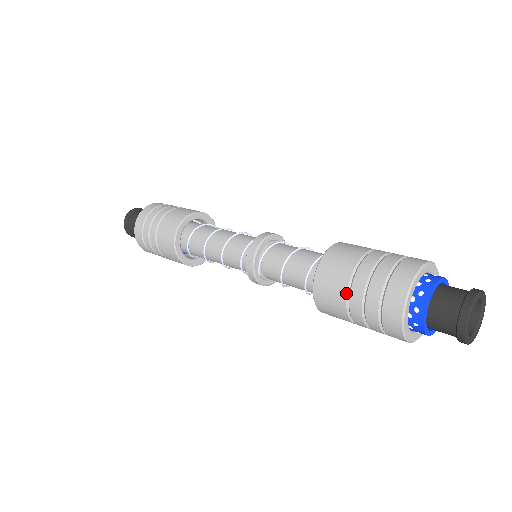
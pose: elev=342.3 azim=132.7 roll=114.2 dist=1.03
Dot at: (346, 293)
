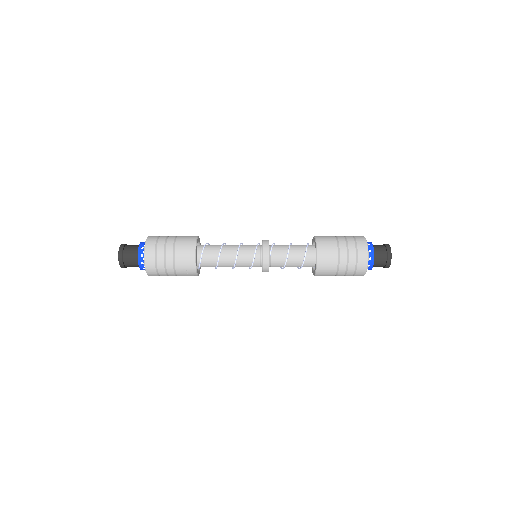
Dot at: (337, 248)
